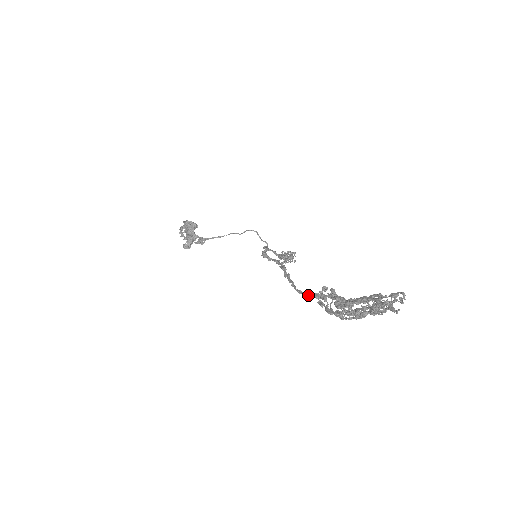
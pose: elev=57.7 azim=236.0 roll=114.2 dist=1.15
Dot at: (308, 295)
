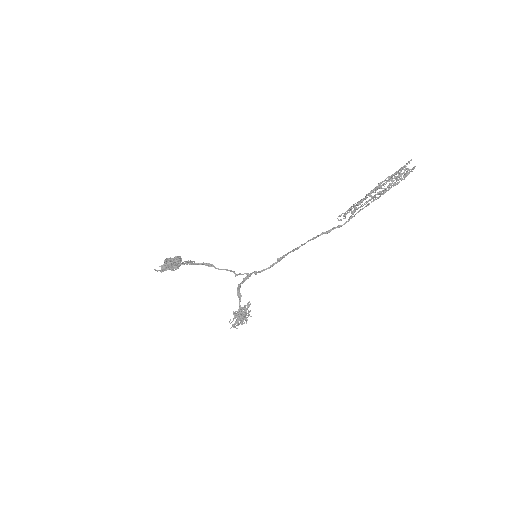
Dot at: (325, 232)
